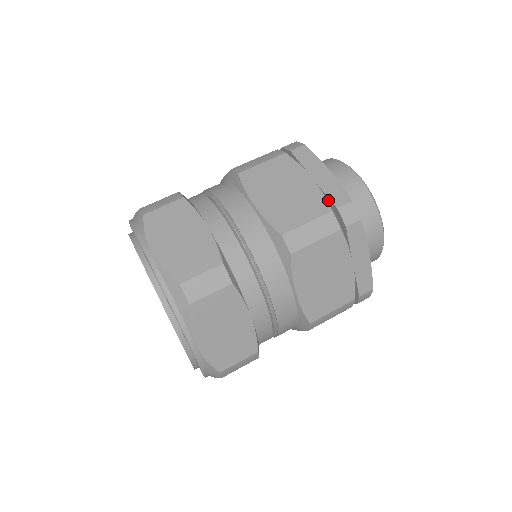
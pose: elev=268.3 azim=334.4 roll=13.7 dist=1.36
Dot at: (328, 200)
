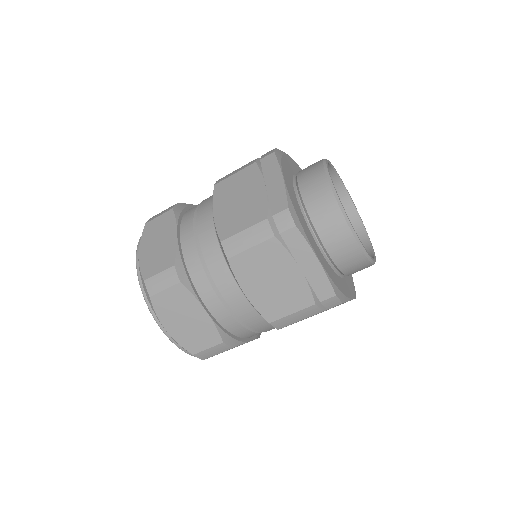
Dot at: (314, 290)
